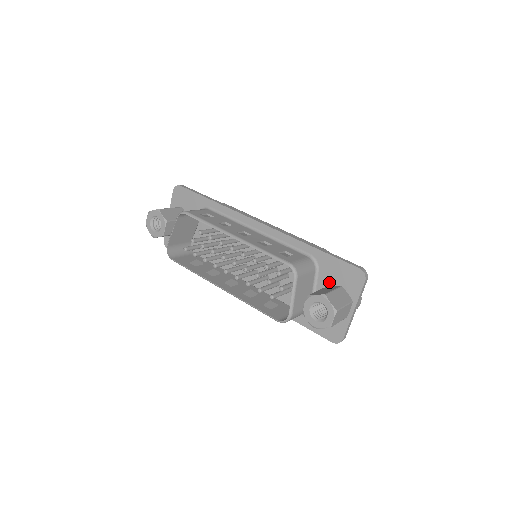
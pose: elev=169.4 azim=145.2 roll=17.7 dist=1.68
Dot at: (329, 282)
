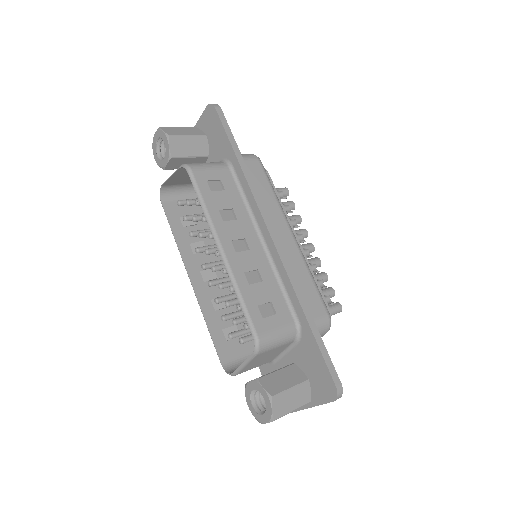
Dot at: (301, 363)
